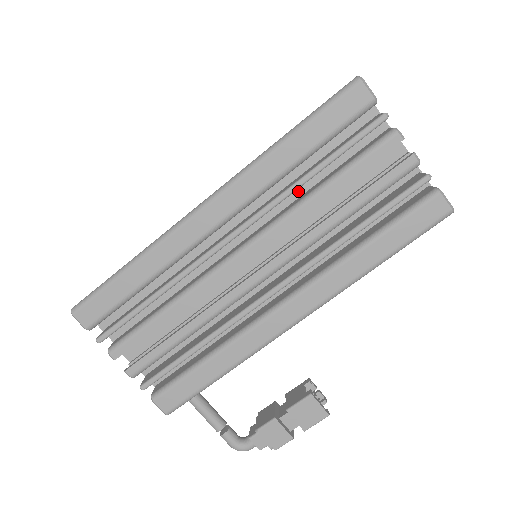
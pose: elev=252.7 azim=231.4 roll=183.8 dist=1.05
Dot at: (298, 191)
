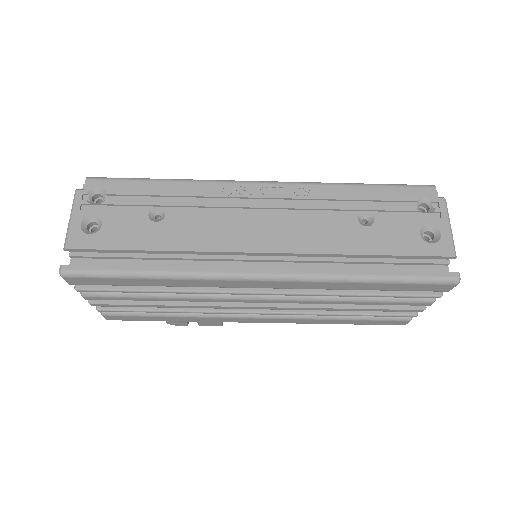
Dot at: occluded
